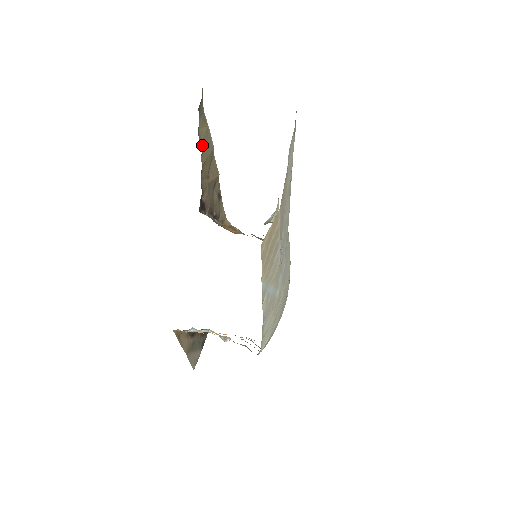
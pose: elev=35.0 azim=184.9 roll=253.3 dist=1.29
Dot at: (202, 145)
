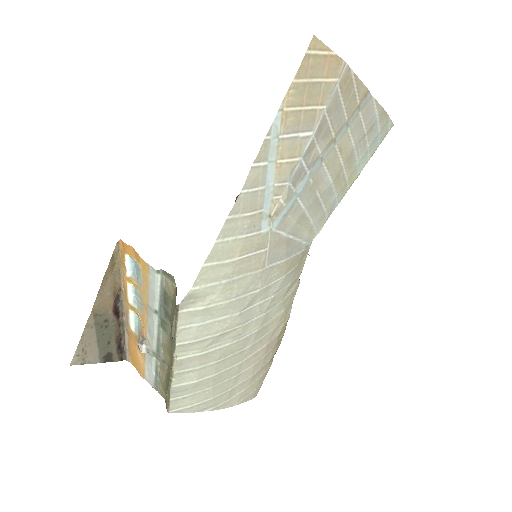
Dot at: occluded
